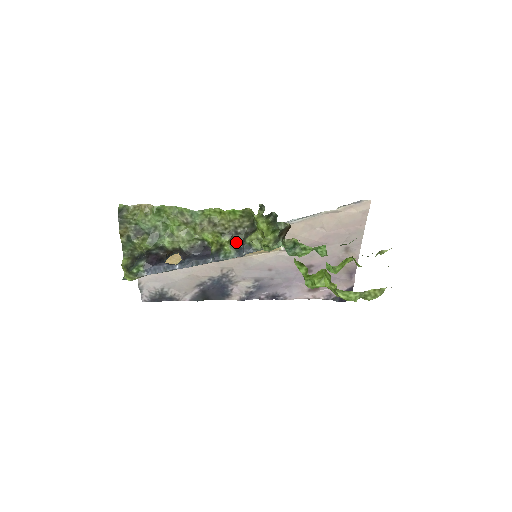
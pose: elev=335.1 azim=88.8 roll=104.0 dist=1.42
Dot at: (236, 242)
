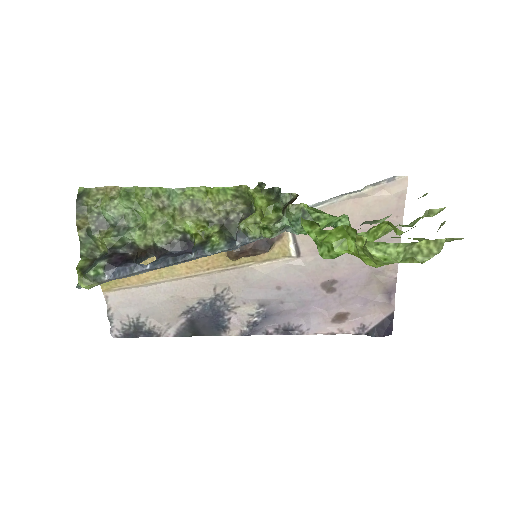
Dot at: (228, 232)
